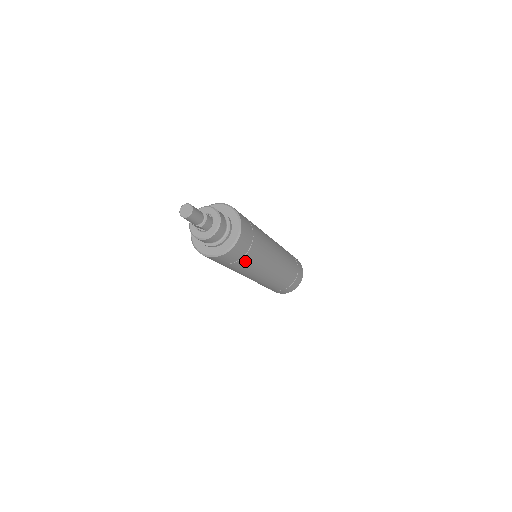
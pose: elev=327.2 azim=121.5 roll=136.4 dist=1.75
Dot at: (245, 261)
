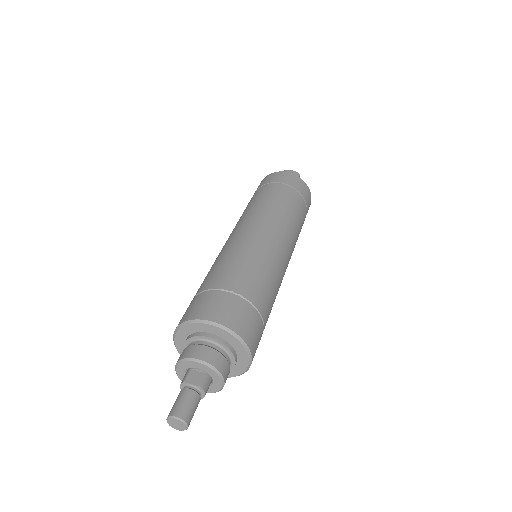
Dot at: occluded
